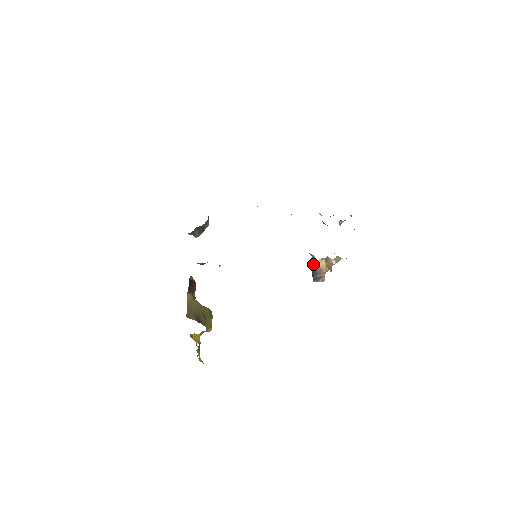
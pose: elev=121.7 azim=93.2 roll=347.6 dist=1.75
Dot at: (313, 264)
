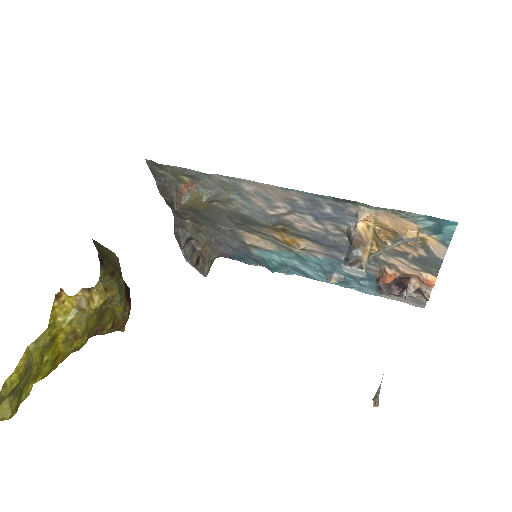
Dot at: occluded
